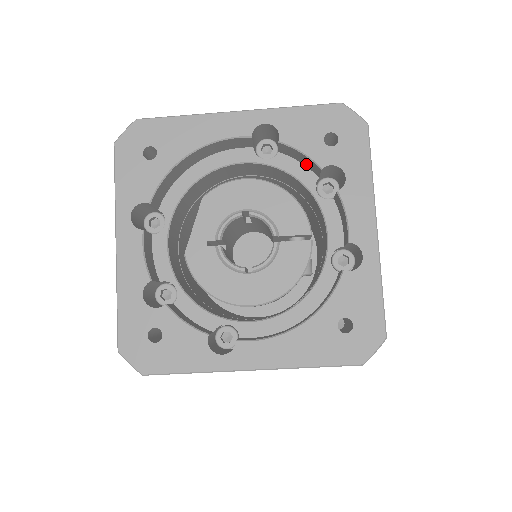
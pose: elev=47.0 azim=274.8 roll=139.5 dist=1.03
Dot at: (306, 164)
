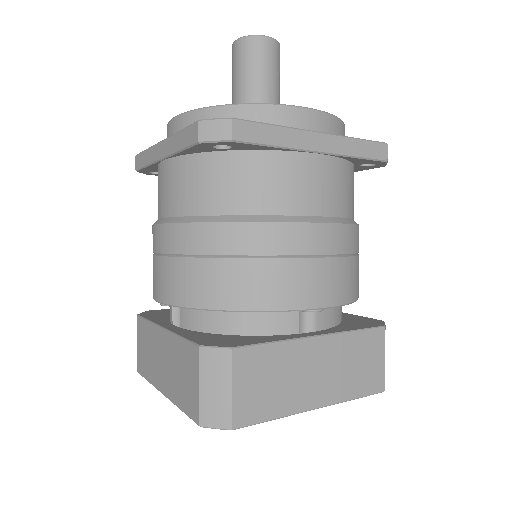
Dot at: occluded
